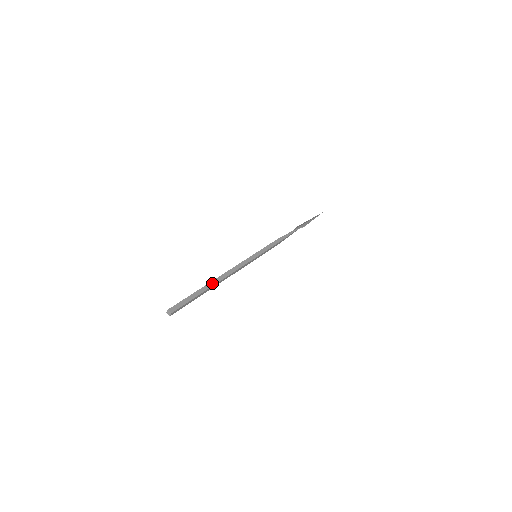
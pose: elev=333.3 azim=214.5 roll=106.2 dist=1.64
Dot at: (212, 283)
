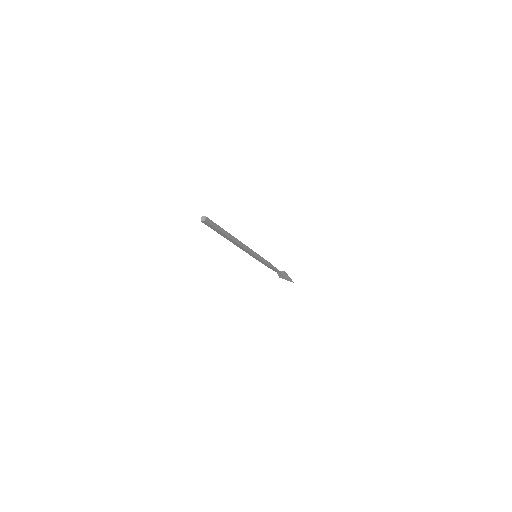
Dot at: occluded
